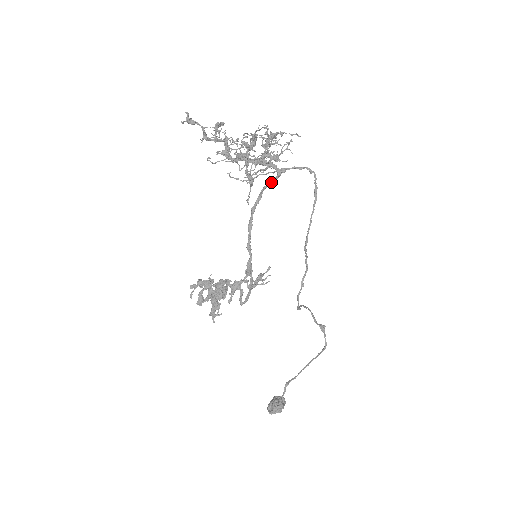
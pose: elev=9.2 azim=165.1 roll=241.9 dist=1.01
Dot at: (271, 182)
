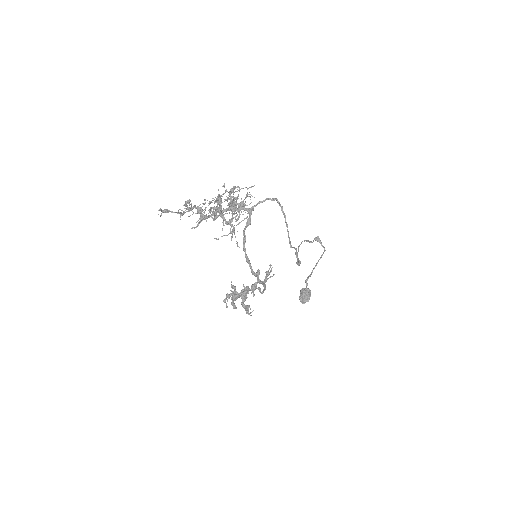
Dot at: (248, 225)
